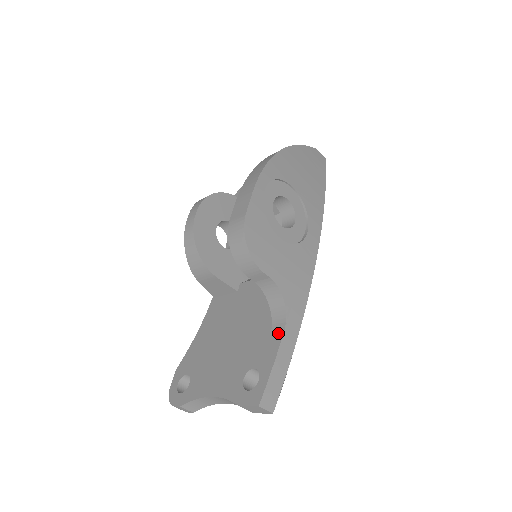
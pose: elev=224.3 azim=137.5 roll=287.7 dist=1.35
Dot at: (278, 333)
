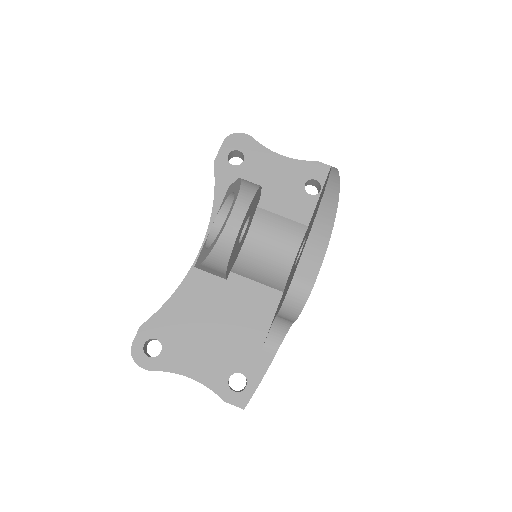
Dot at: (270, 353)
